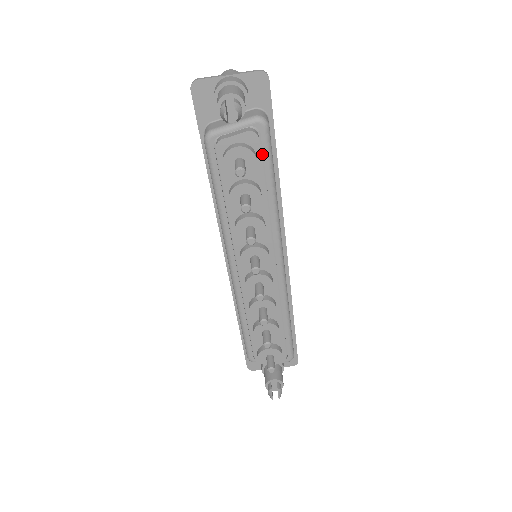
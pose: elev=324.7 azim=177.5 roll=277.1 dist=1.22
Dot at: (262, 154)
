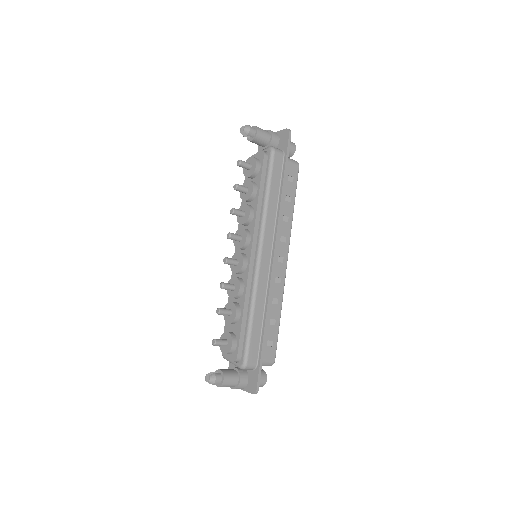
Dot at: (267, 169)
